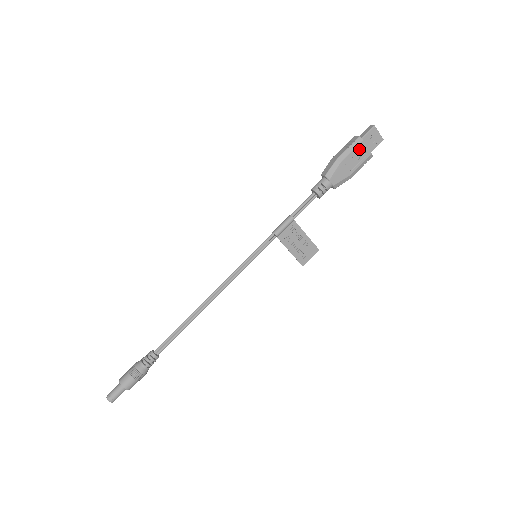
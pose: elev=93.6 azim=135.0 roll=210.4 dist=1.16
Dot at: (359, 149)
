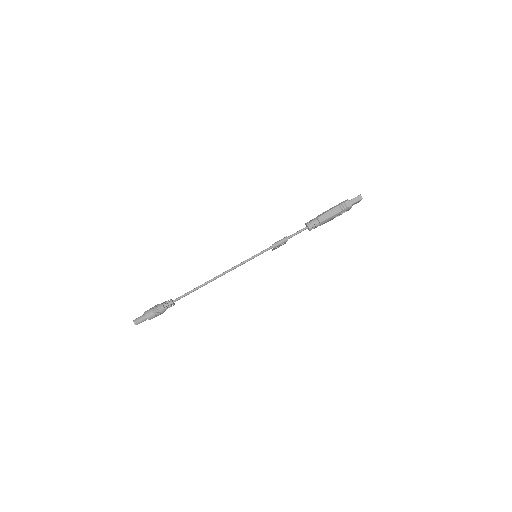
Dot at: (346, 210)
